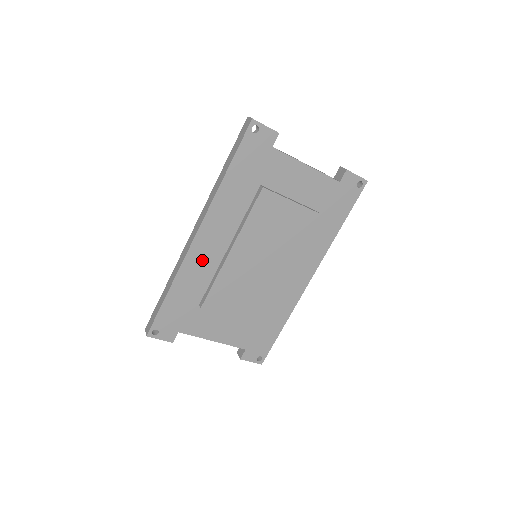
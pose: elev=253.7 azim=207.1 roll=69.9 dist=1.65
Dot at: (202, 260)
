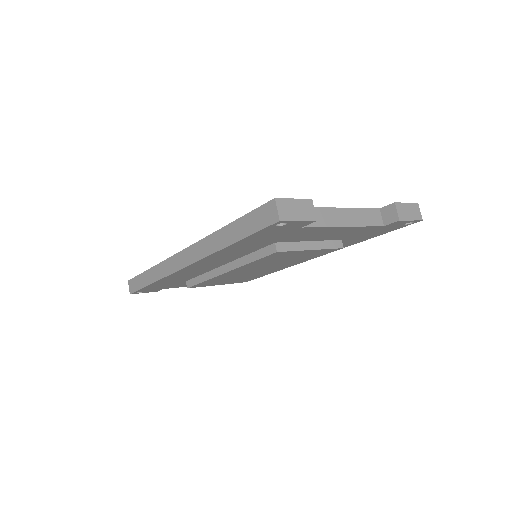
Dot at: (191, 272)
